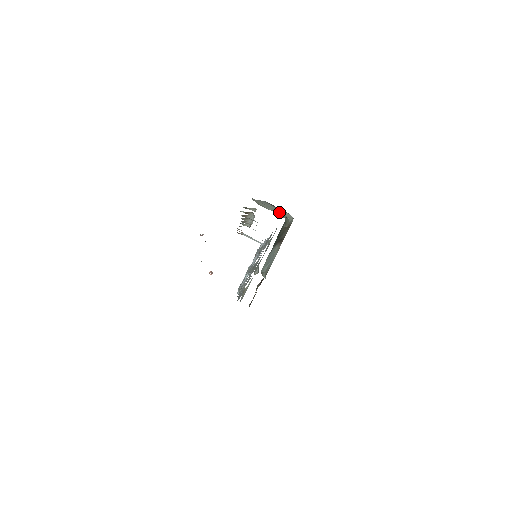
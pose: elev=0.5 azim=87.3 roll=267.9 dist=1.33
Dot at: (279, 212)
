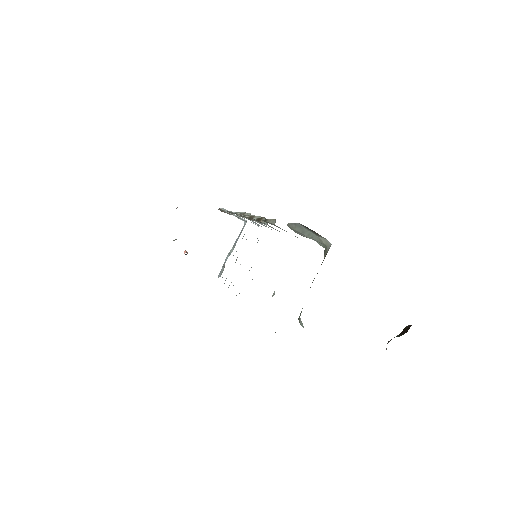
Dot at: (317, 239)
